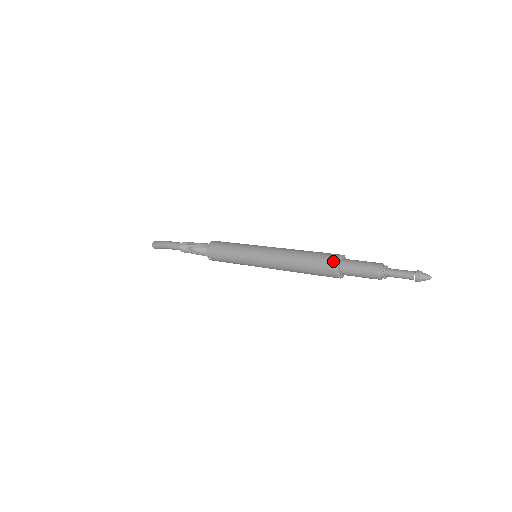
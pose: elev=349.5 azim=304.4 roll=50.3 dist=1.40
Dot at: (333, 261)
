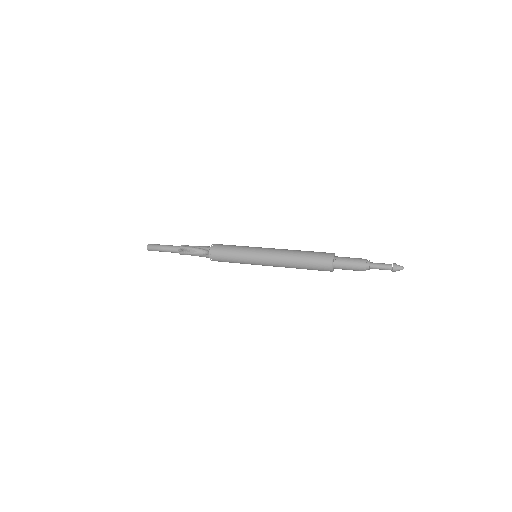
Dot at: (328, 264)
